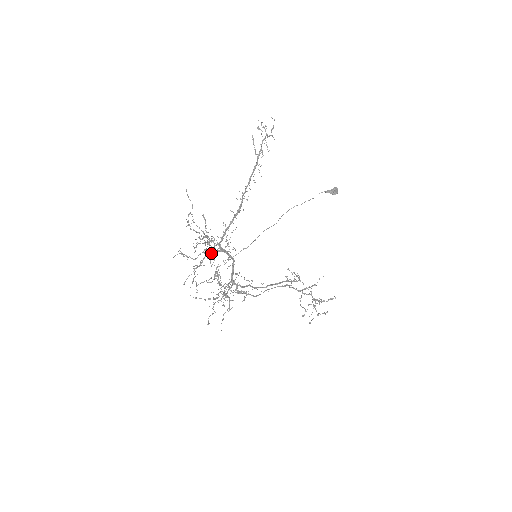
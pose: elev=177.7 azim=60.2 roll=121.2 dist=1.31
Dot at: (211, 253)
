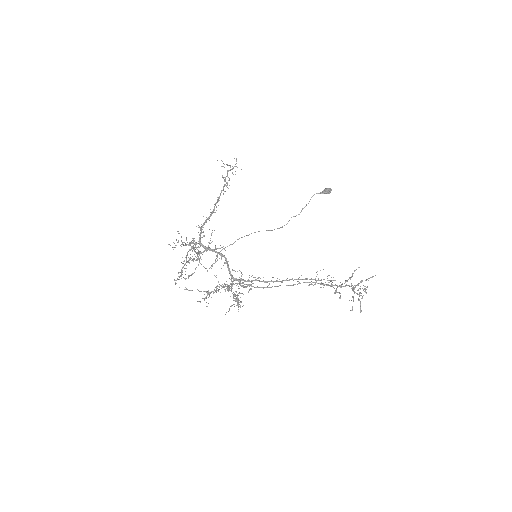
Dot at: (198, 256)
